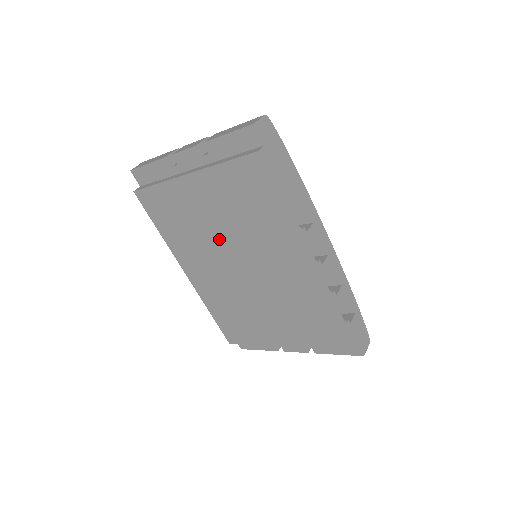
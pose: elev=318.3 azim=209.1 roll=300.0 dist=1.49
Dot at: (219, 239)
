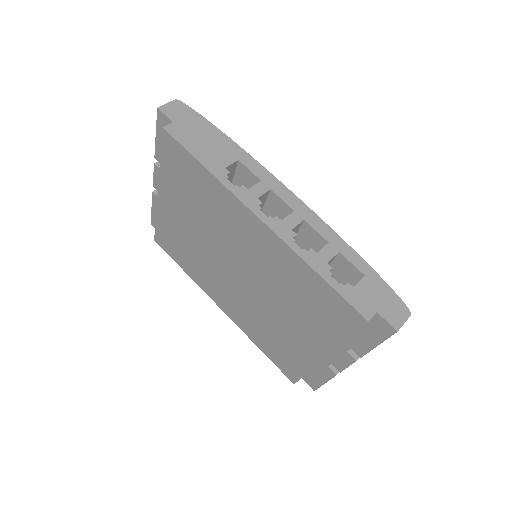
Dot at: (207, 247)
